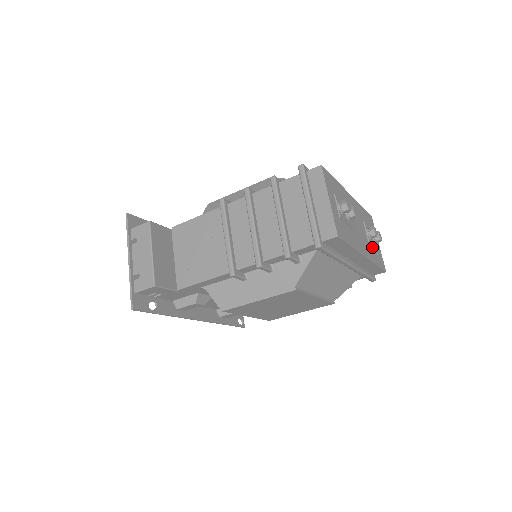
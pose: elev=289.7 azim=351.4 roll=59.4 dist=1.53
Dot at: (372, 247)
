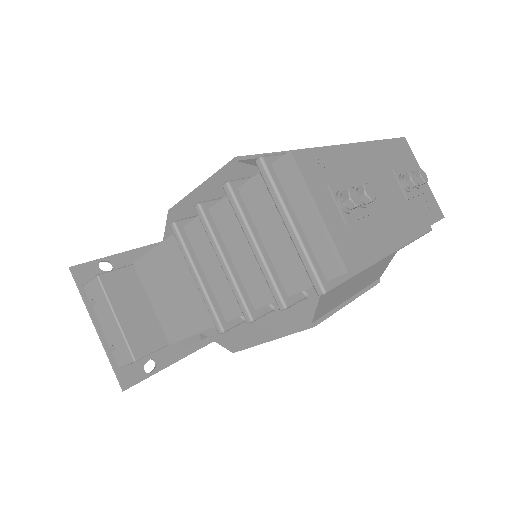
Dot at: (414, 201)
